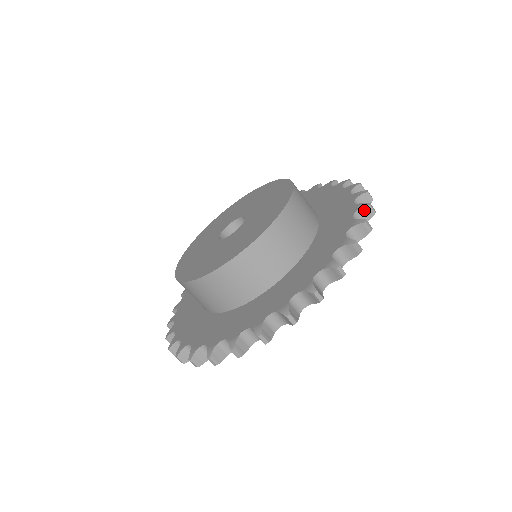
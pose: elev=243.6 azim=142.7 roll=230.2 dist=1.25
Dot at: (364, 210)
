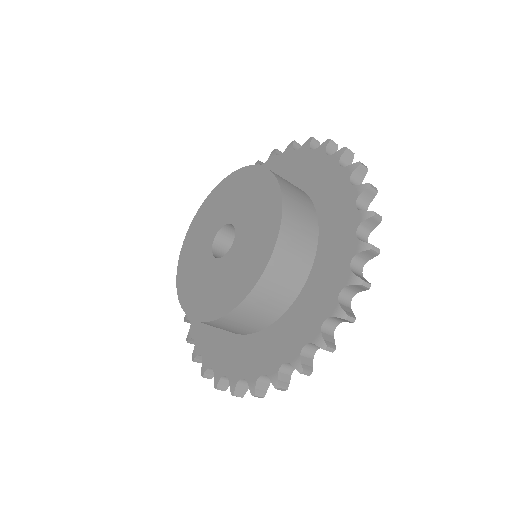
Dot at: (297, 368)
